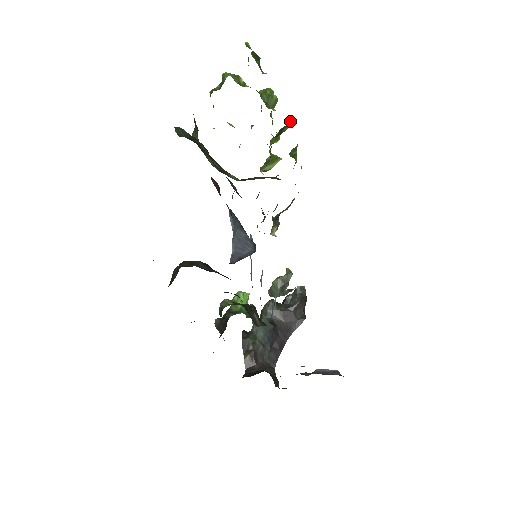
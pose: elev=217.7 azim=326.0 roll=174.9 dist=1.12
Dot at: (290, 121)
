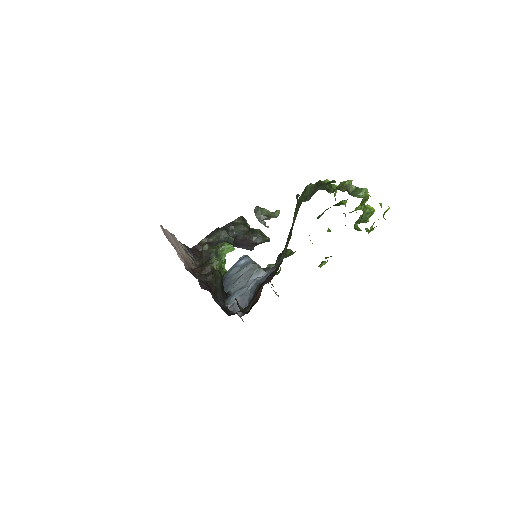
Dot at: occluded
